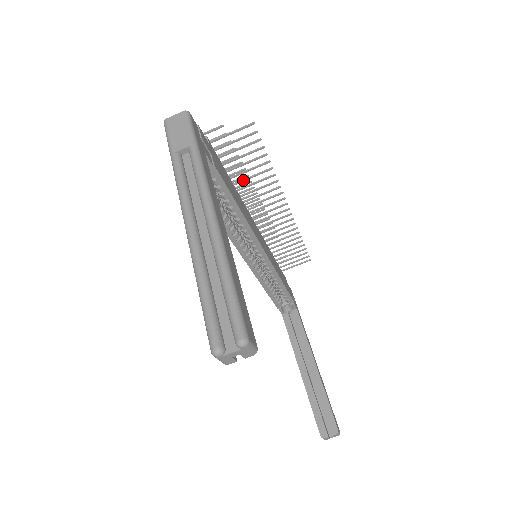
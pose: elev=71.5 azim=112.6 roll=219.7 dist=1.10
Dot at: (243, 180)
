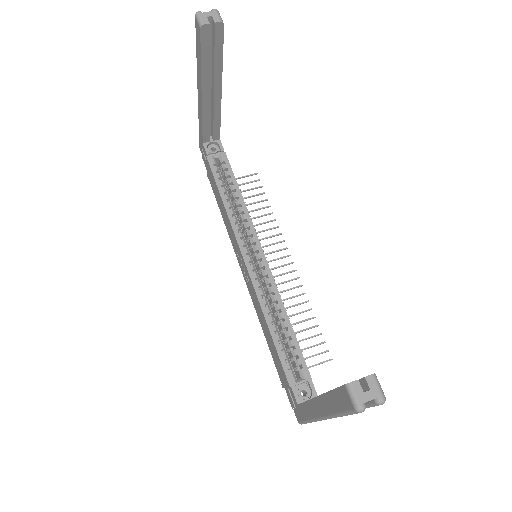
Dot at: occluded
